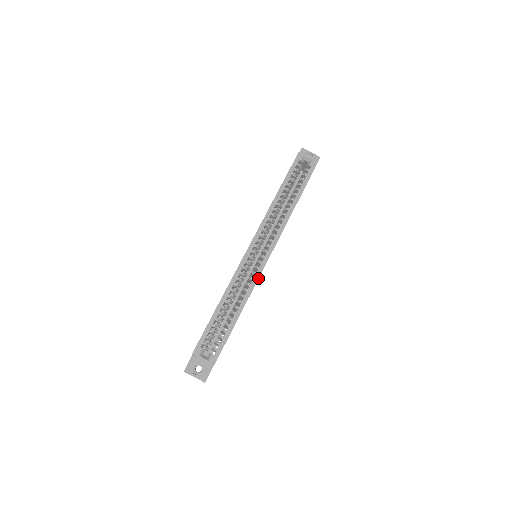
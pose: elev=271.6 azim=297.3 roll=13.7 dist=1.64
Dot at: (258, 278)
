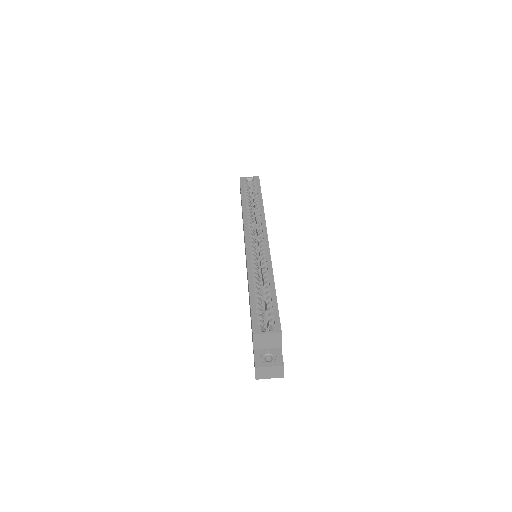
Dot at: (270, 255)
